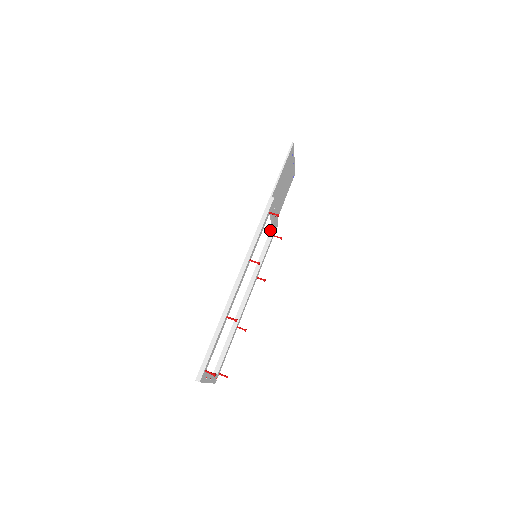
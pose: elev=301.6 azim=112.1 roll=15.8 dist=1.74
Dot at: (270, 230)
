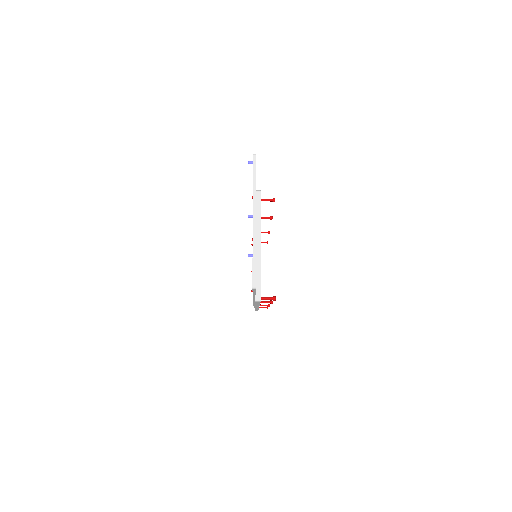
Dot at: occluded
